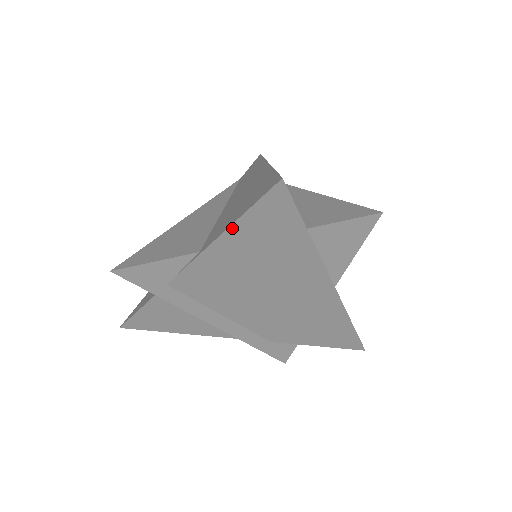
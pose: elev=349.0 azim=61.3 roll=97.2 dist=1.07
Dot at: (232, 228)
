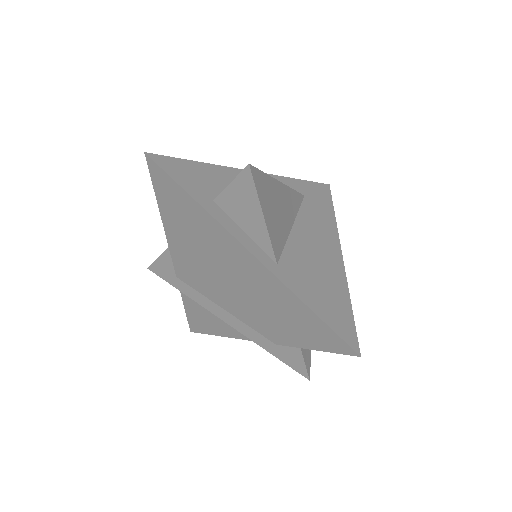
Dot at: (160, 208)
